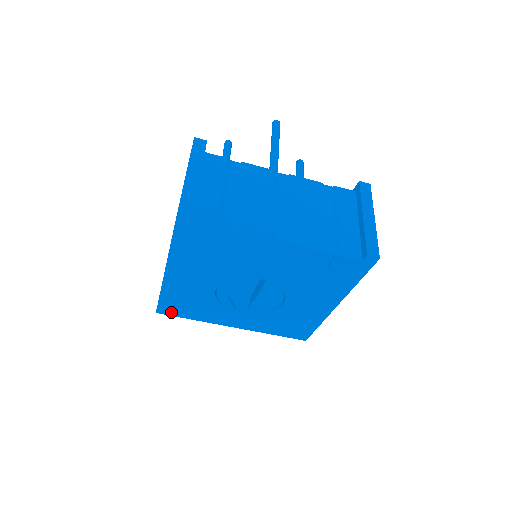
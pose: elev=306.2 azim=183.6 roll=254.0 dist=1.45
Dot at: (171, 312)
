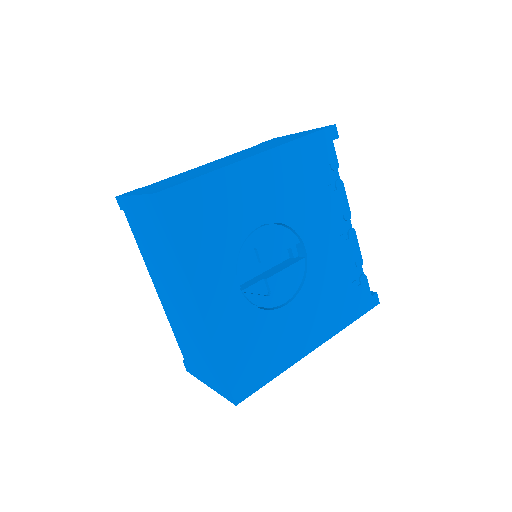
Dot at: (173, 211)
